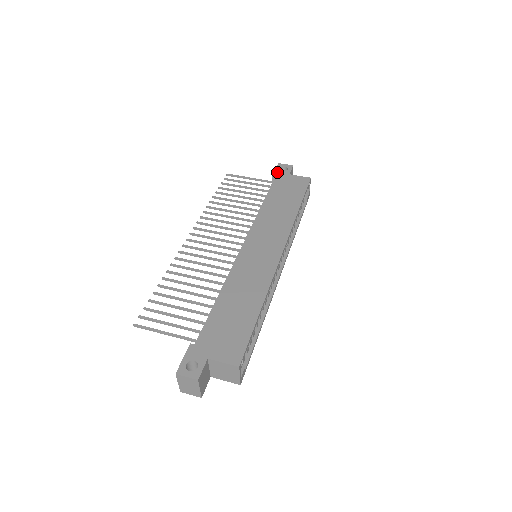
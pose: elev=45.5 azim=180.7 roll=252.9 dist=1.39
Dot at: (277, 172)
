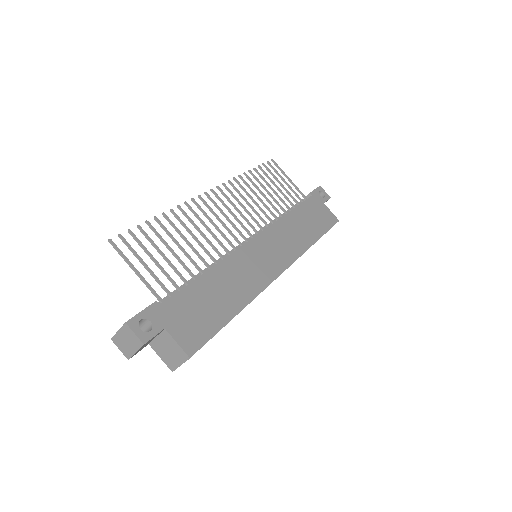
Dot at: (315, 193)
